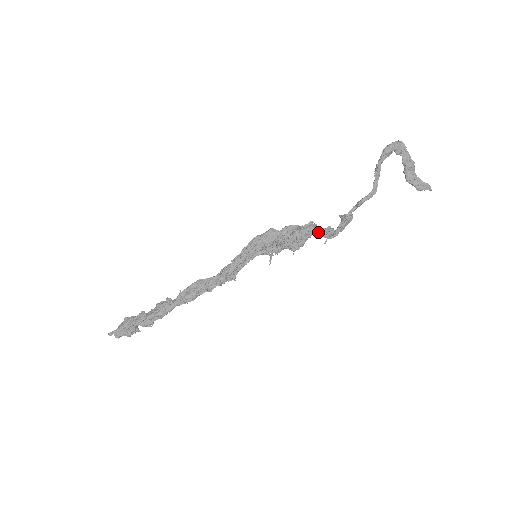
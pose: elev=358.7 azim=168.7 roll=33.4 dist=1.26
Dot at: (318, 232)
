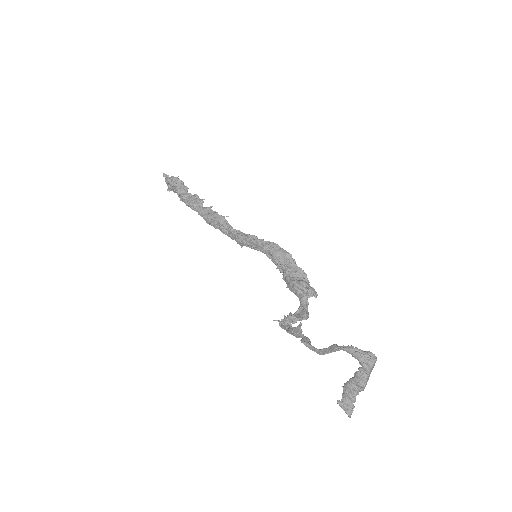
Dot at: (301, 304)
